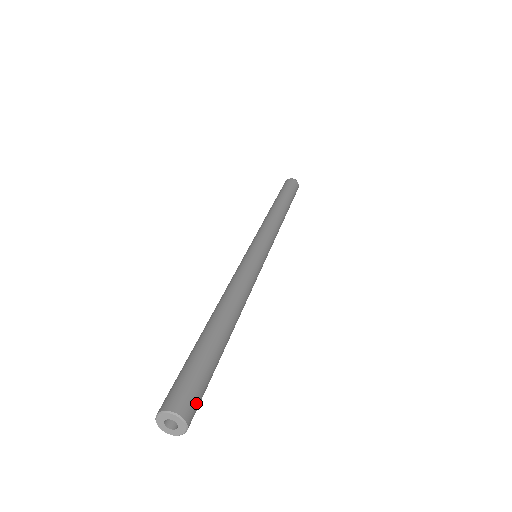
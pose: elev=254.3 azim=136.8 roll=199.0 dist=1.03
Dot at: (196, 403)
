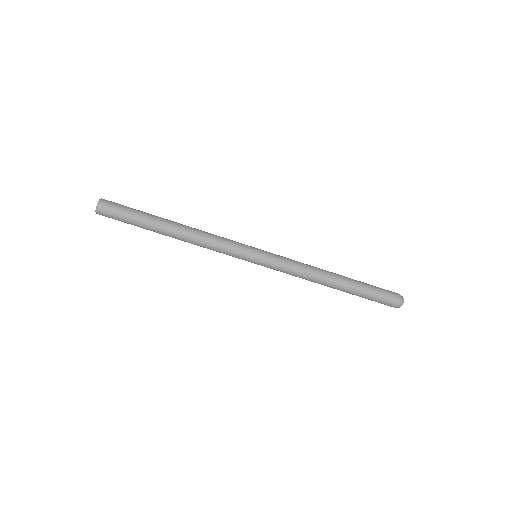
Dot at: (110, 208)
